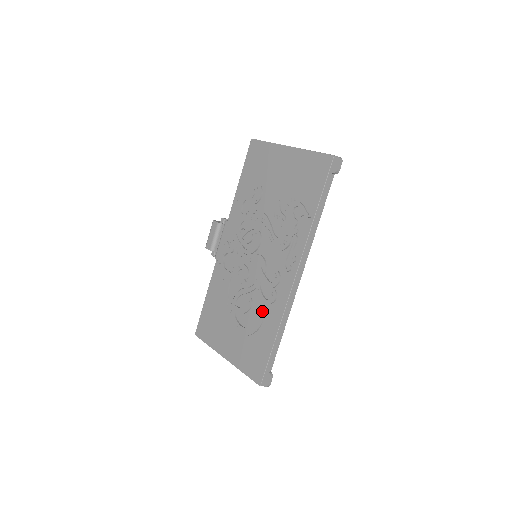
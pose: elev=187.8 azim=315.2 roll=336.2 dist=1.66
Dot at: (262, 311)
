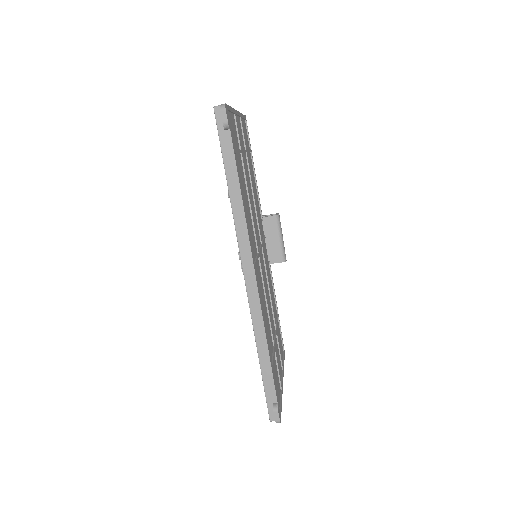
Dot at: occluded
